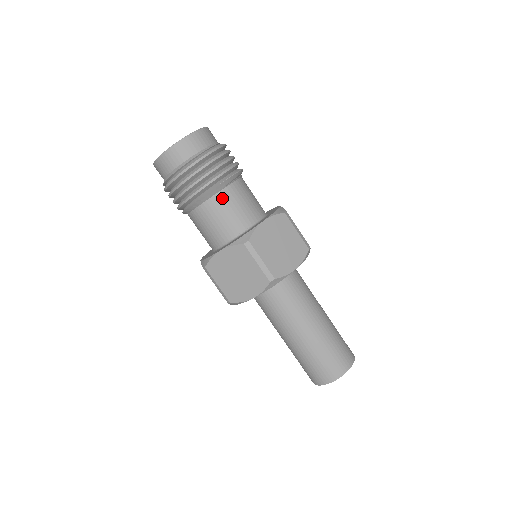
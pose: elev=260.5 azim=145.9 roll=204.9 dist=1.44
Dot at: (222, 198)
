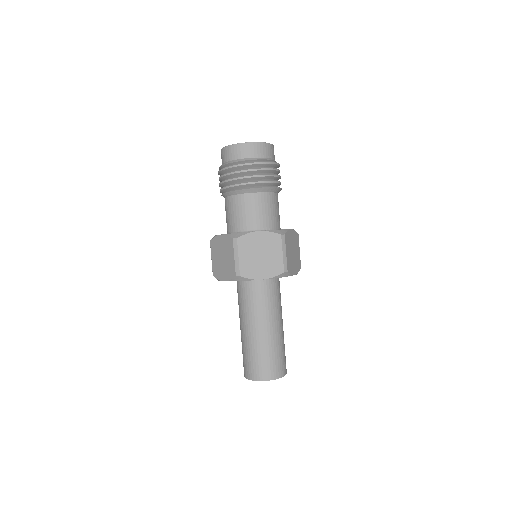
Dot at: (271, 198)
